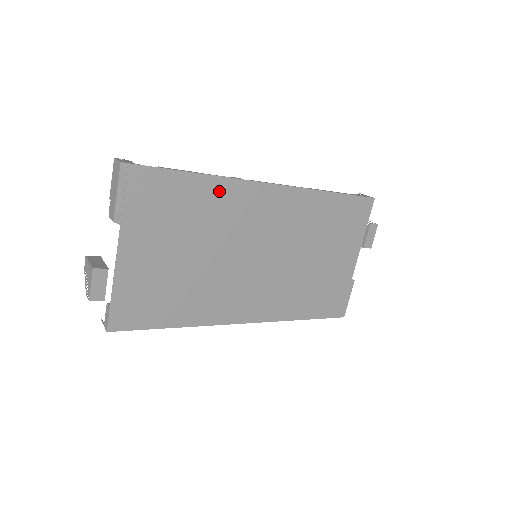
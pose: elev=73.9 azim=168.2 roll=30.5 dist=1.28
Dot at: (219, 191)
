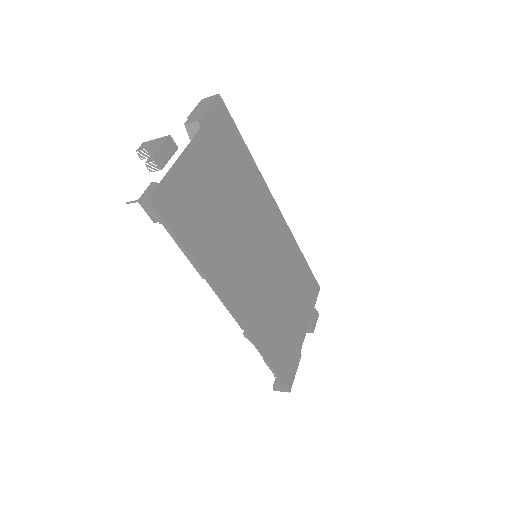
Dot at: (255, 177)
